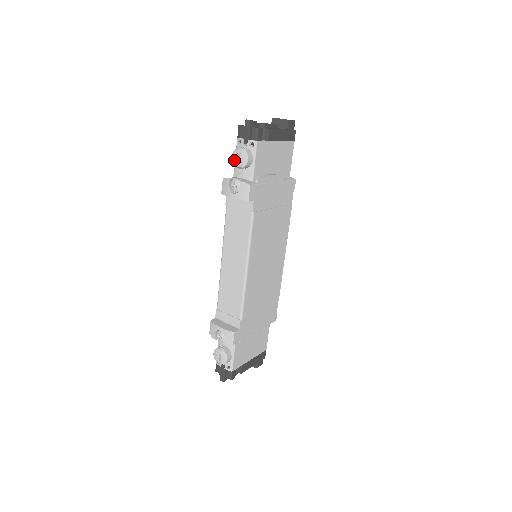
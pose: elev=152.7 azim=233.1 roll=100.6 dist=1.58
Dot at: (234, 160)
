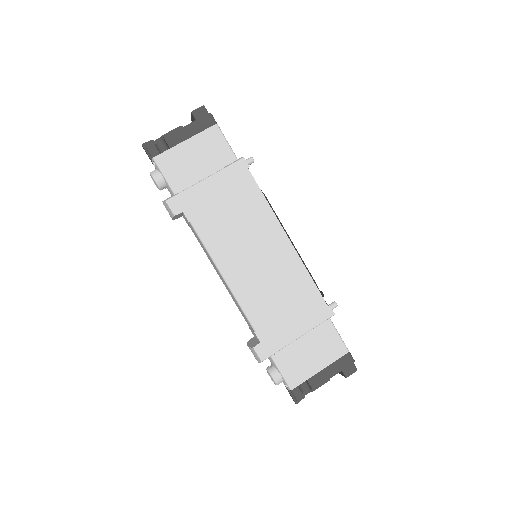
Dot at: (156, 186)
